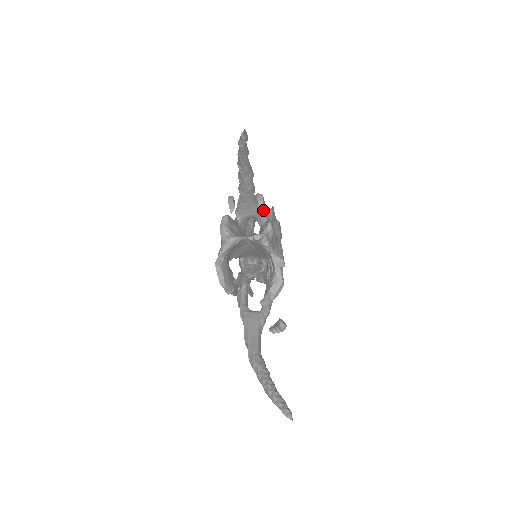
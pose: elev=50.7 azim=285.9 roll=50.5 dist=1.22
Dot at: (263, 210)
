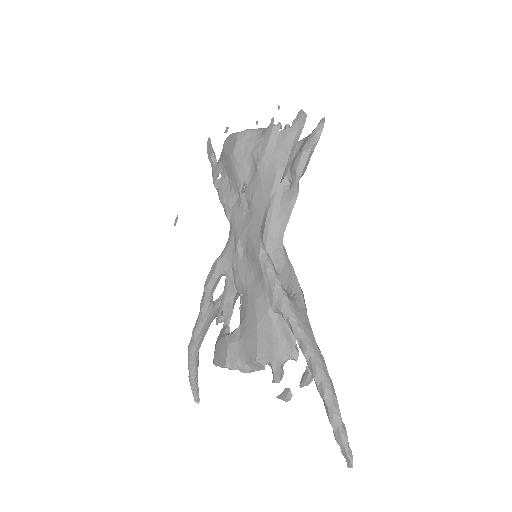
Dot at: occluded
